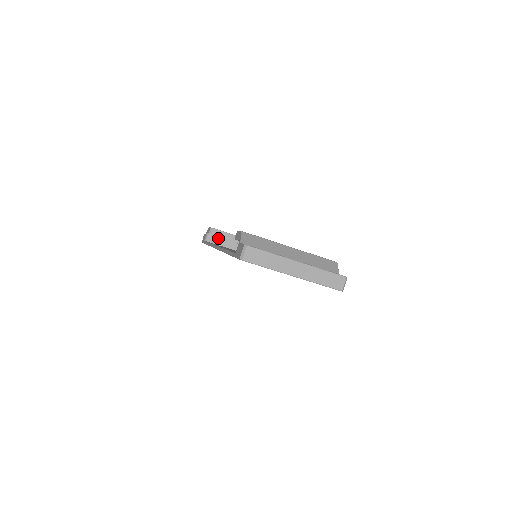
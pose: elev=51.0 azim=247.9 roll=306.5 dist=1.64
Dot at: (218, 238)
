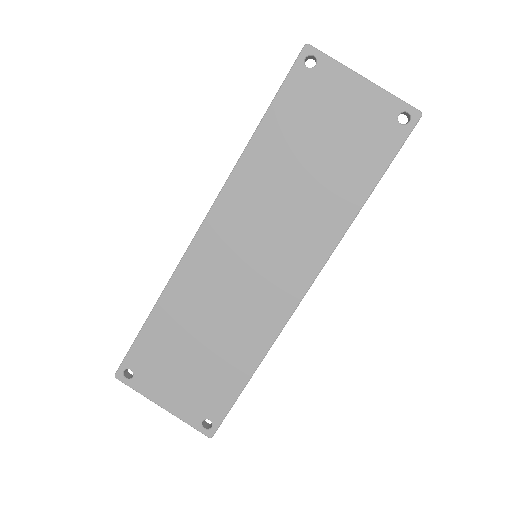
Dot at: occluded
